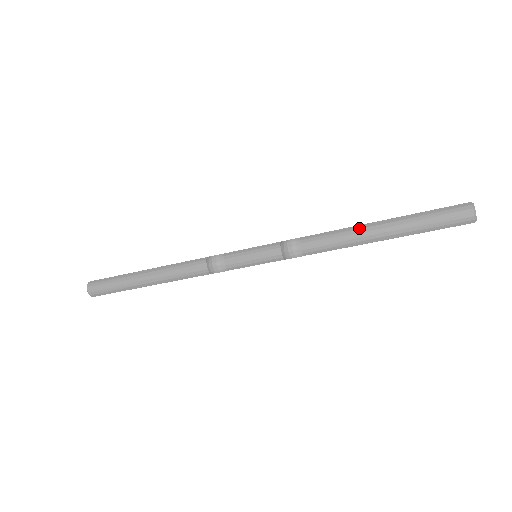
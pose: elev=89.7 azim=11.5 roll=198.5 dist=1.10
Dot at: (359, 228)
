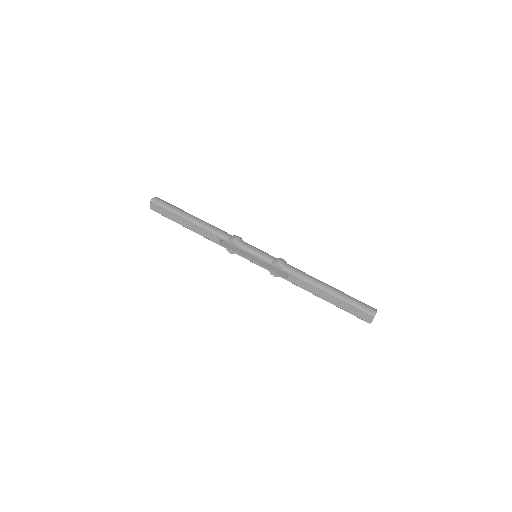
Dot at: (319, 280)
